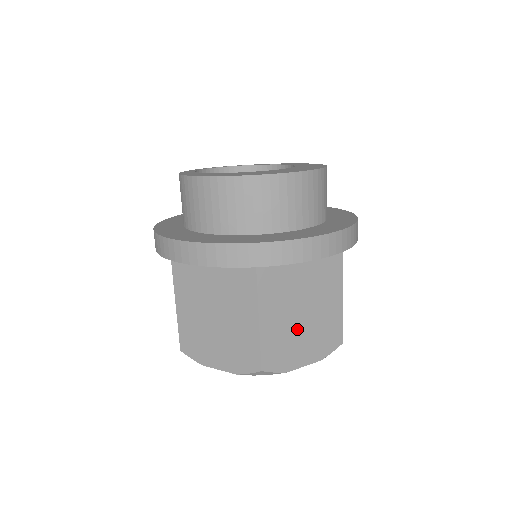
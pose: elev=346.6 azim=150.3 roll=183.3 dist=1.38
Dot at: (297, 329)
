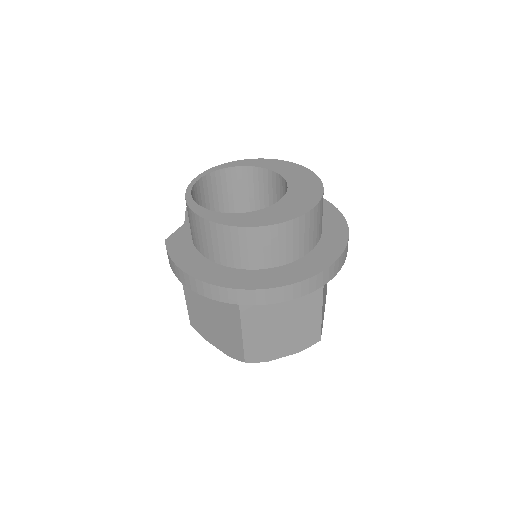
Dot at: (324, 299)
